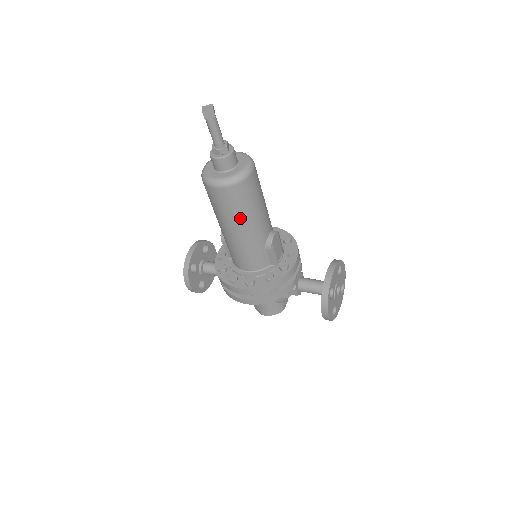
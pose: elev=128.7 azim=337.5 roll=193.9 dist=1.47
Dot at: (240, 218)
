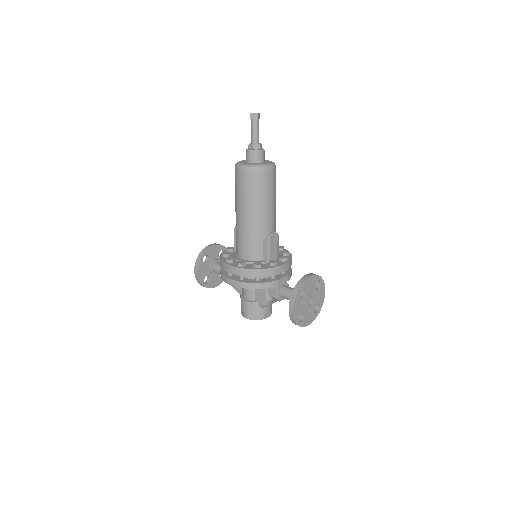
Dot at: (251, 202)
